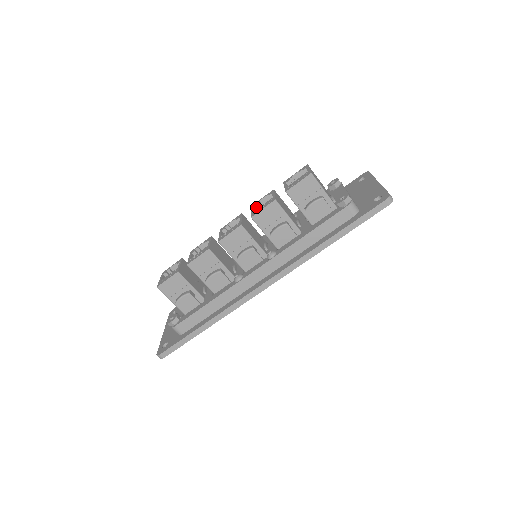
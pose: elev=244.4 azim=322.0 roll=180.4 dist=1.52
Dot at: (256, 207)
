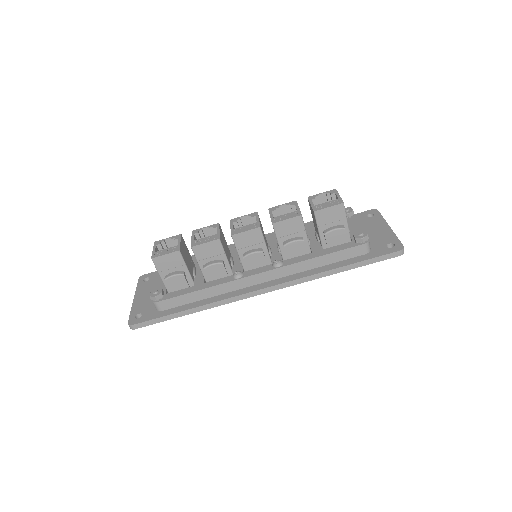
Dot at: (275, 212)
